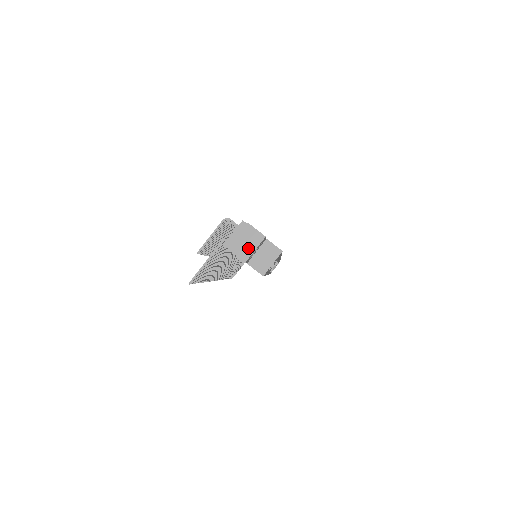
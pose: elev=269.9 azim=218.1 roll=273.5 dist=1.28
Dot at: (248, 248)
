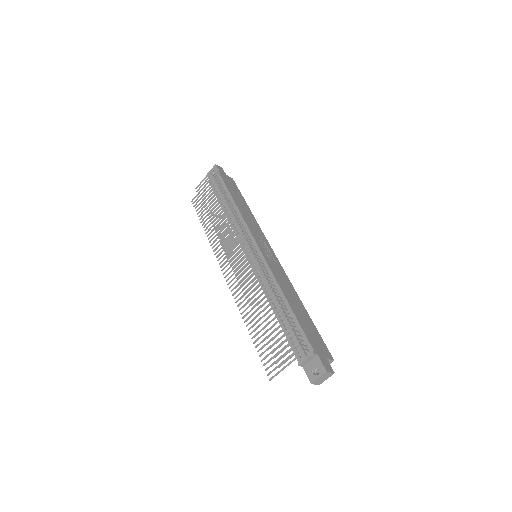
Dot at: (323, 380)
